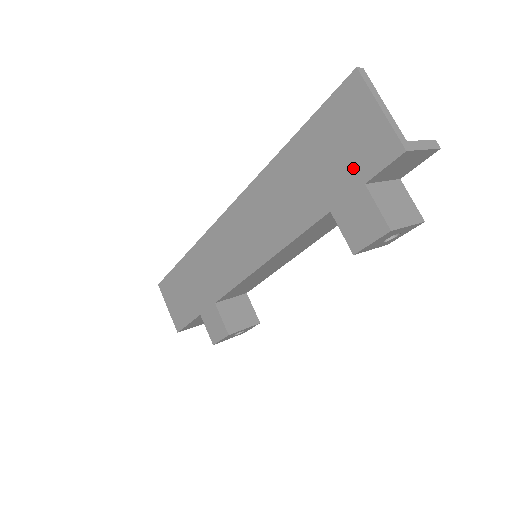
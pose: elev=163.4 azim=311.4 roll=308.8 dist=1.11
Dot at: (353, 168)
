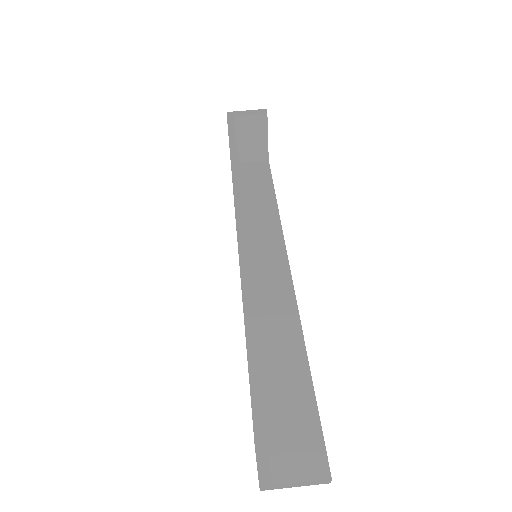
Dot at: occluded
